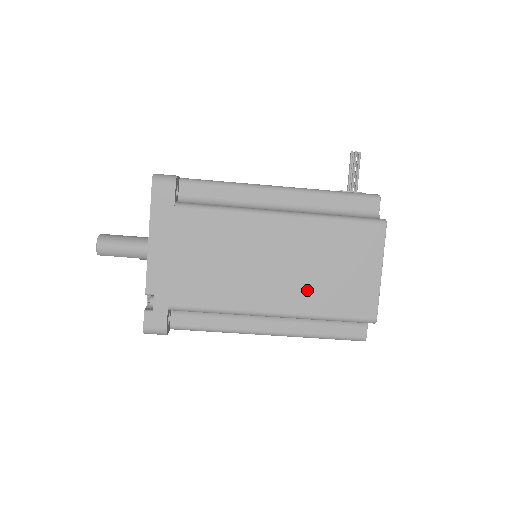
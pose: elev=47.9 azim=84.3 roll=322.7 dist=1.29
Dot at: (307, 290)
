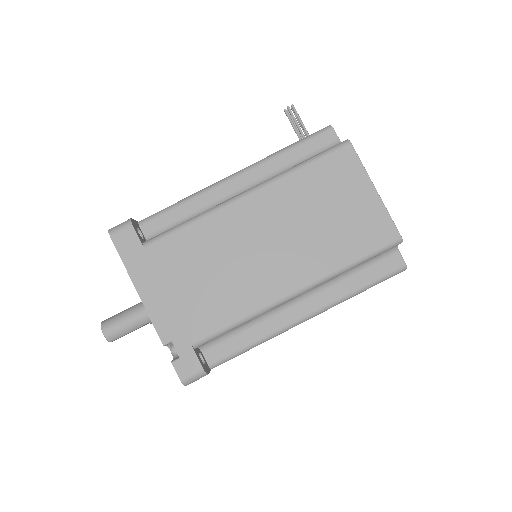
Dot at: (315, 249)
